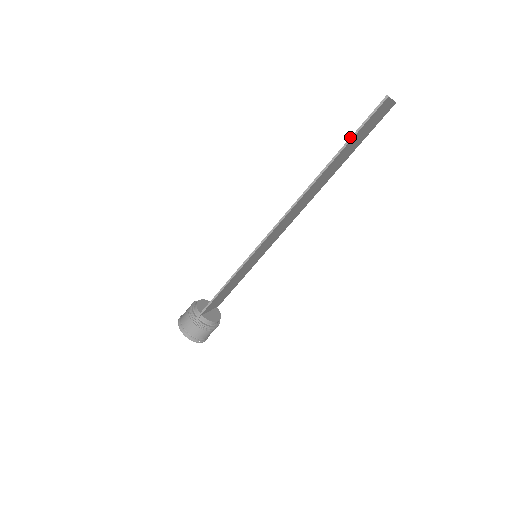
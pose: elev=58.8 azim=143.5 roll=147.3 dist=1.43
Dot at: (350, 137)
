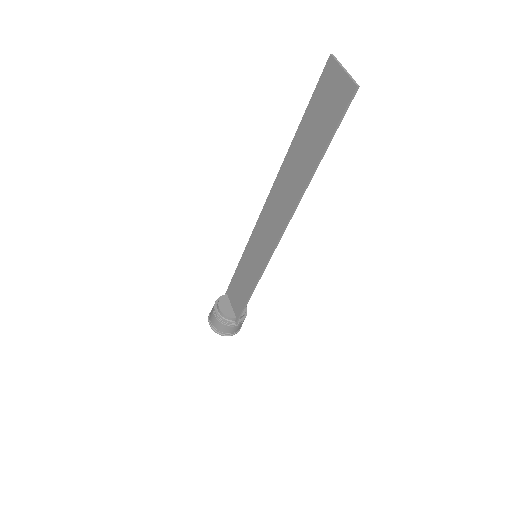
Dot at: (328, 142)
